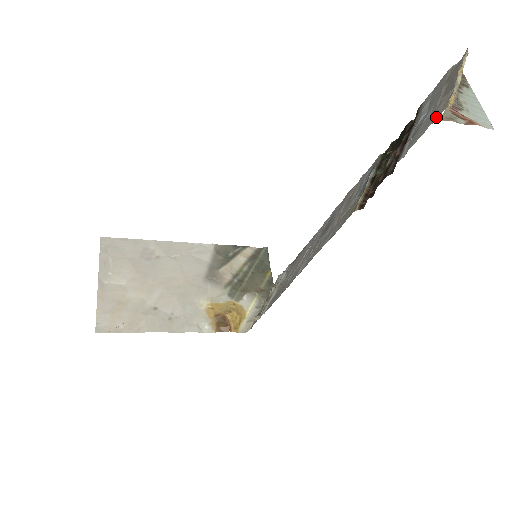
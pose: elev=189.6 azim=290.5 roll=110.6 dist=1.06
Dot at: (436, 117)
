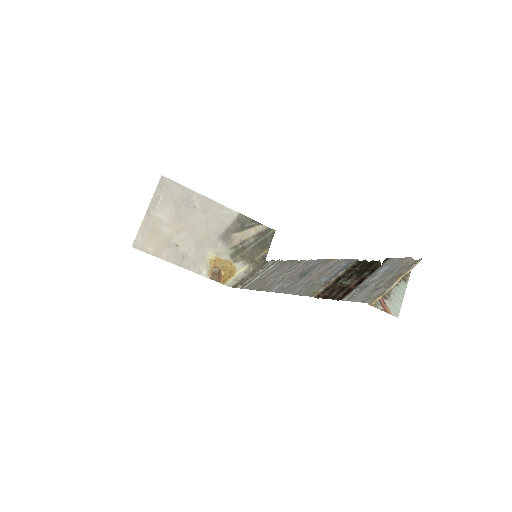
Dot at: (366, 301)
